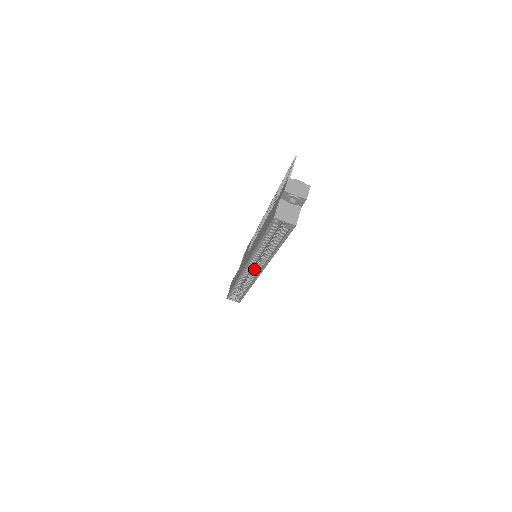
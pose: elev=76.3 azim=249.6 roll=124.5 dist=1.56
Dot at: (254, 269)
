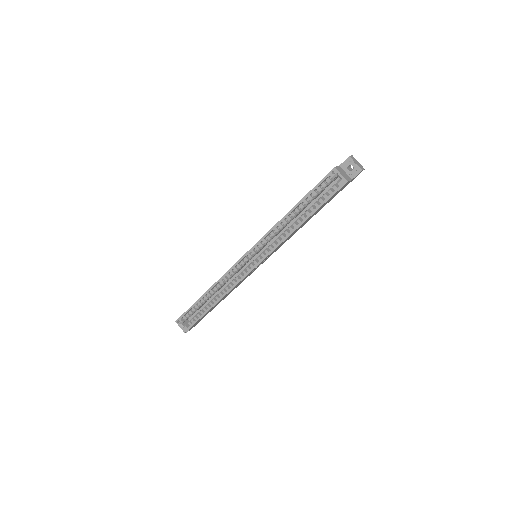
Dot at: (251, 262)
